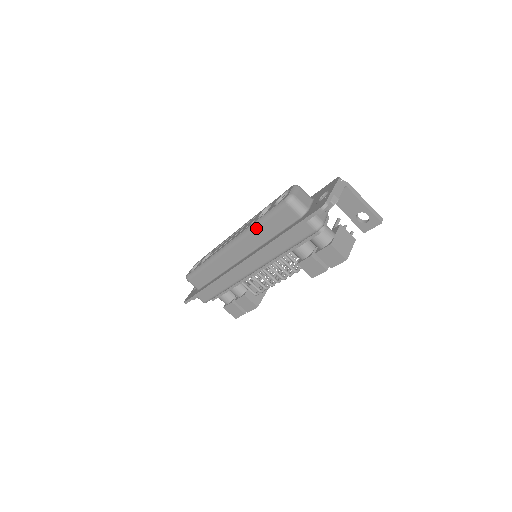
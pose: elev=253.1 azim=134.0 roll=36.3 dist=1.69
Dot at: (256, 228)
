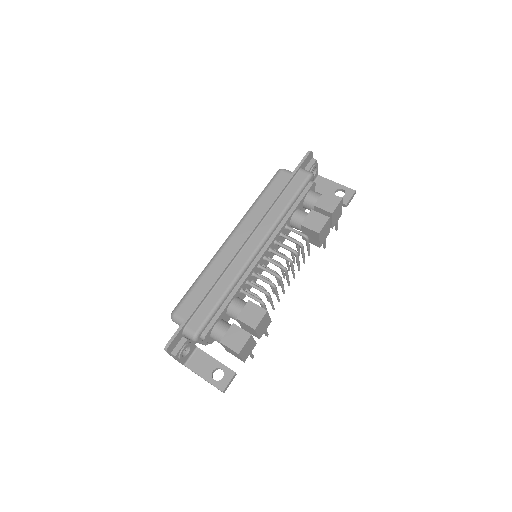
Dot at: (257, 203)
